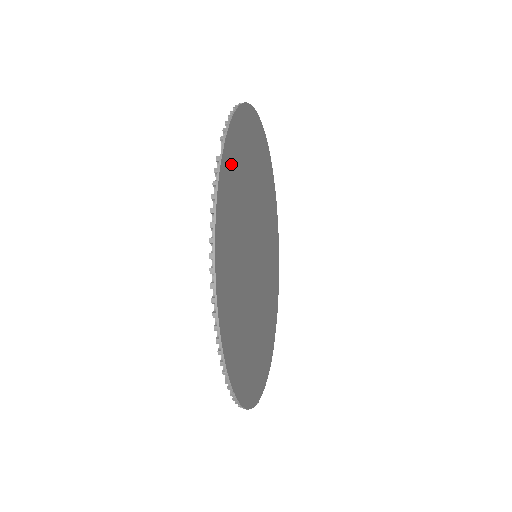
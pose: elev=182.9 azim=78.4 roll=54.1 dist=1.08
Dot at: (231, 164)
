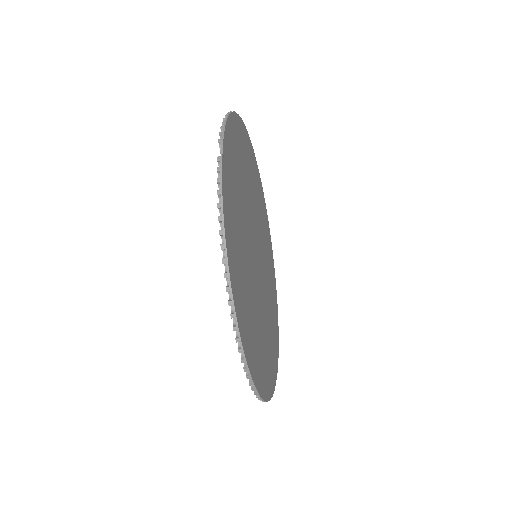
Dot at: (229, 165)
